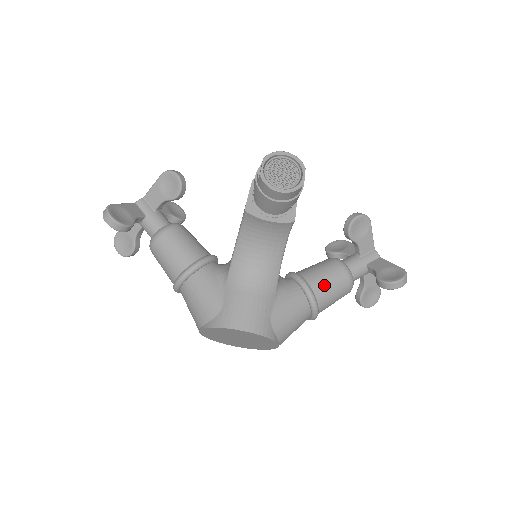
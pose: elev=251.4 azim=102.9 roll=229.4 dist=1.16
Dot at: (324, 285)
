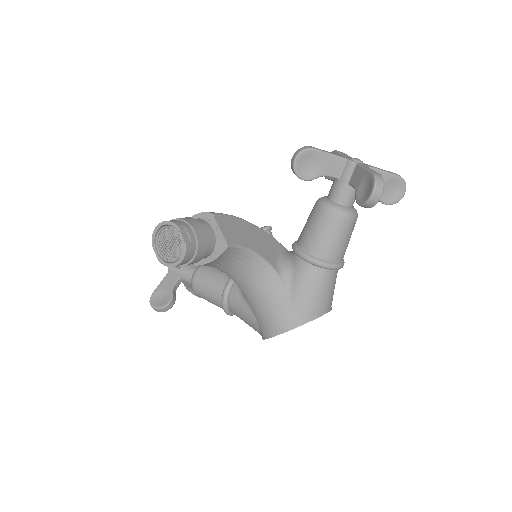
Dot at: (319, 242)
